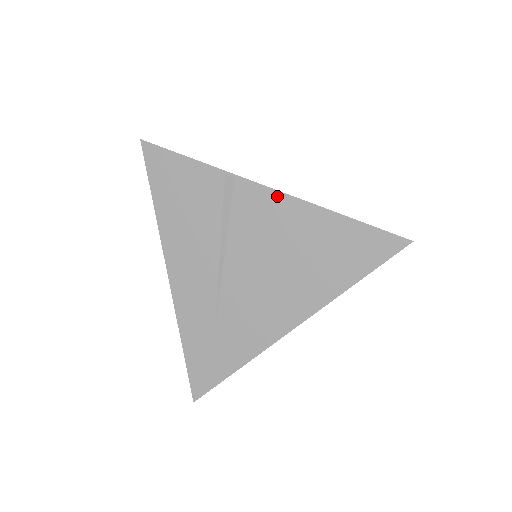
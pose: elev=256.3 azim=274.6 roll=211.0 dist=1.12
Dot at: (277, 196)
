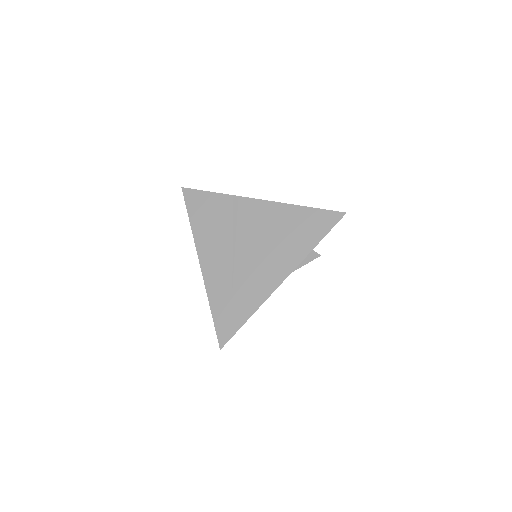
Dot at: (264, 203)
